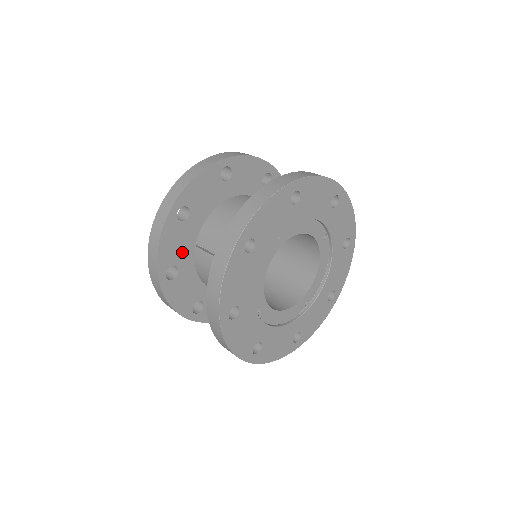
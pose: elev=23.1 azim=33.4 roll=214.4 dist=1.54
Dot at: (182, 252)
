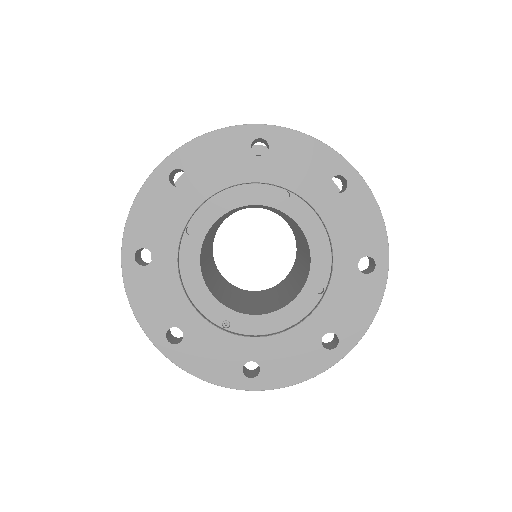
Dot at: occluded
